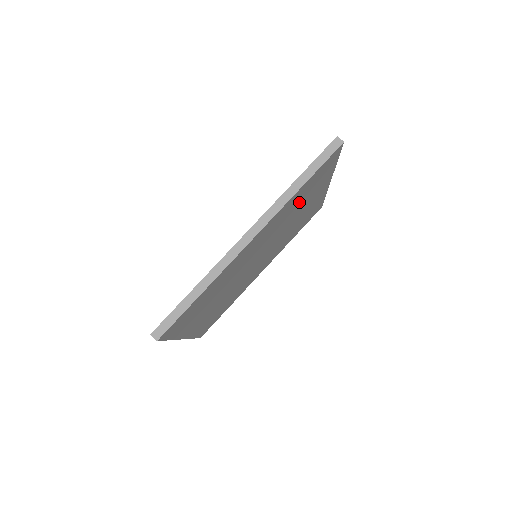
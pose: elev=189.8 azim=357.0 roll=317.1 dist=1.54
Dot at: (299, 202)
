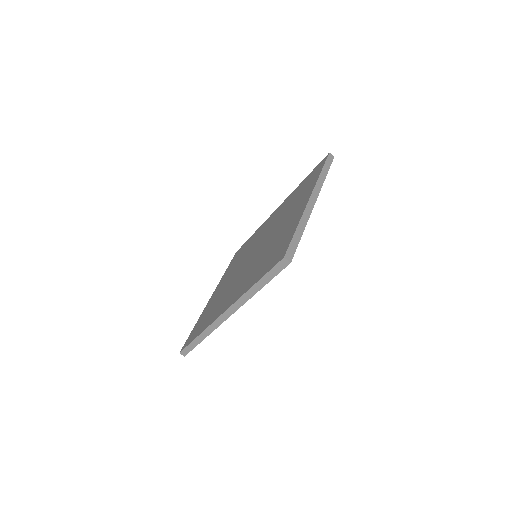
Dot at: occluded
